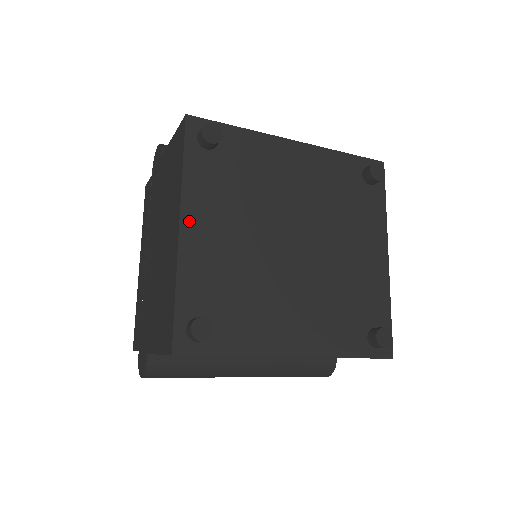
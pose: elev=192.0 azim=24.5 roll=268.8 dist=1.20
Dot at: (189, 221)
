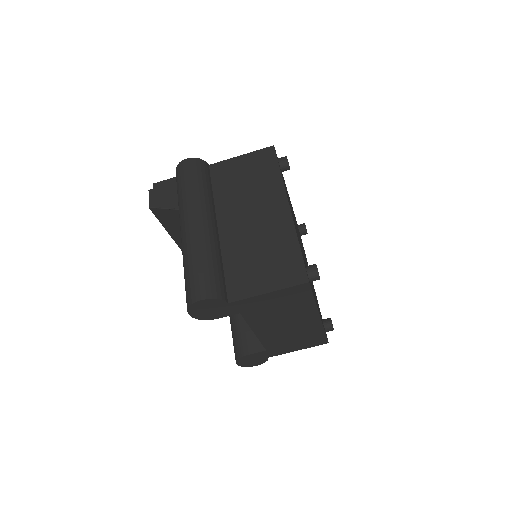
Dot at: occluded
